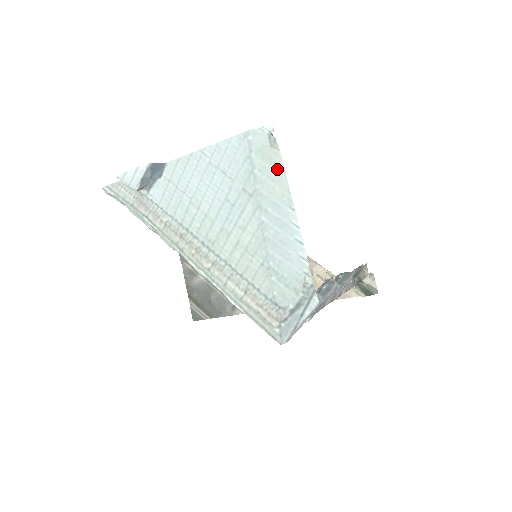
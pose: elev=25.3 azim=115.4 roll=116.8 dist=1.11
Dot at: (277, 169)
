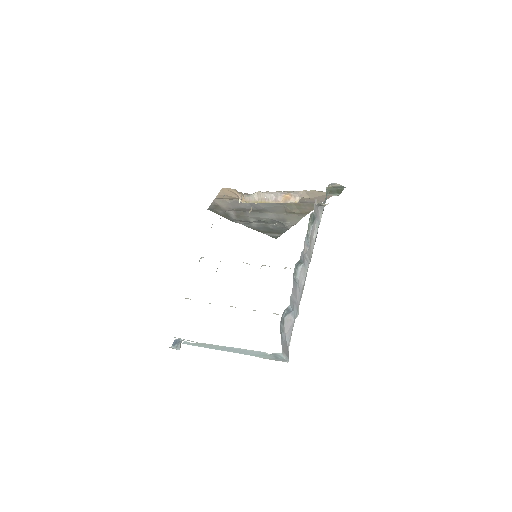
Dot at: (208, 345)
